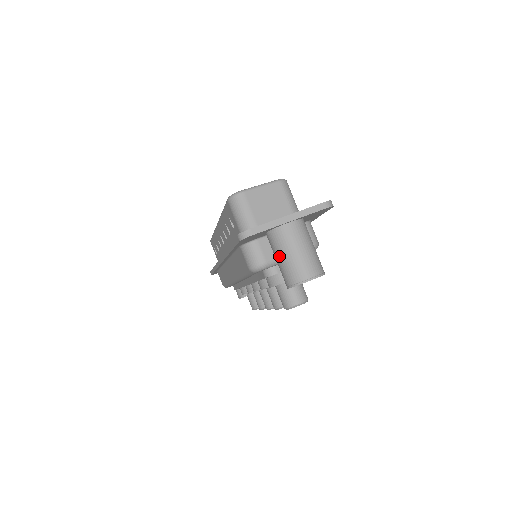
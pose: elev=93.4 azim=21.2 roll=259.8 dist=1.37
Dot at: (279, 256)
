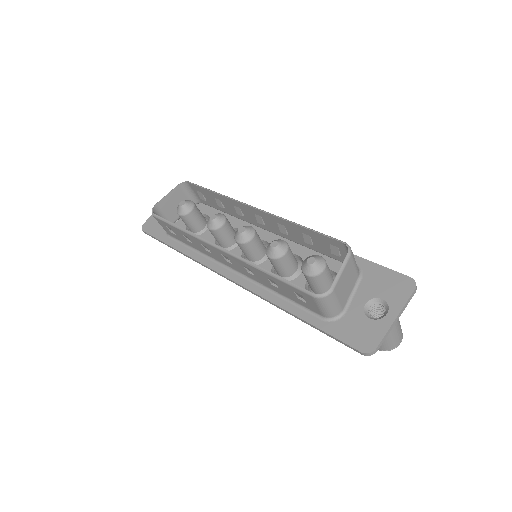
Dot at: occluded
